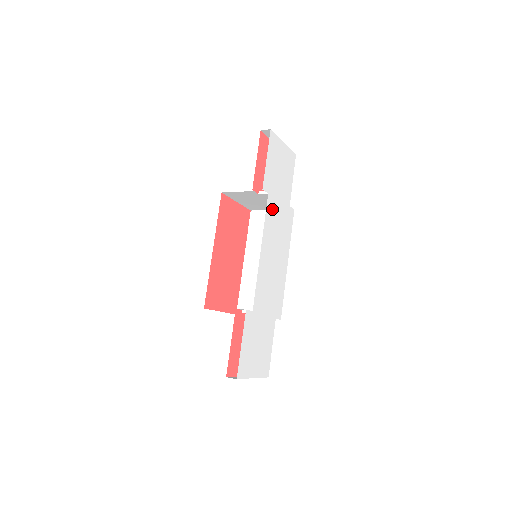
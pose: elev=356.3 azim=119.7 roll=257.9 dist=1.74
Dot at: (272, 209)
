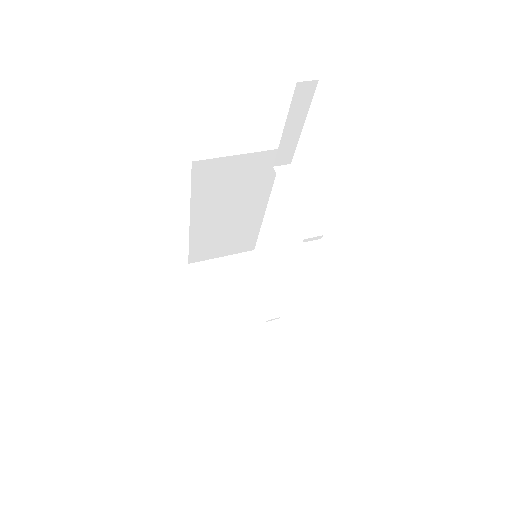
Dot at: occluded
